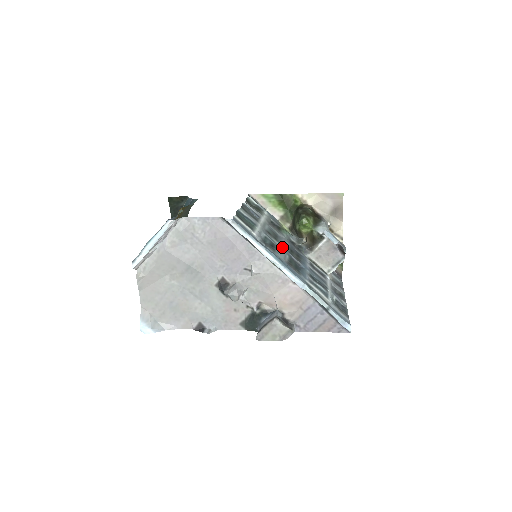
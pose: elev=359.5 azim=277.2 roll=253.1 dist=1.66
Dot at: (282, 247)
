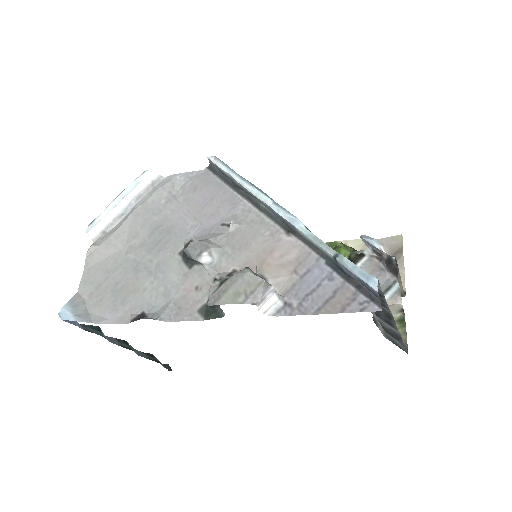
Dot at: occluded
